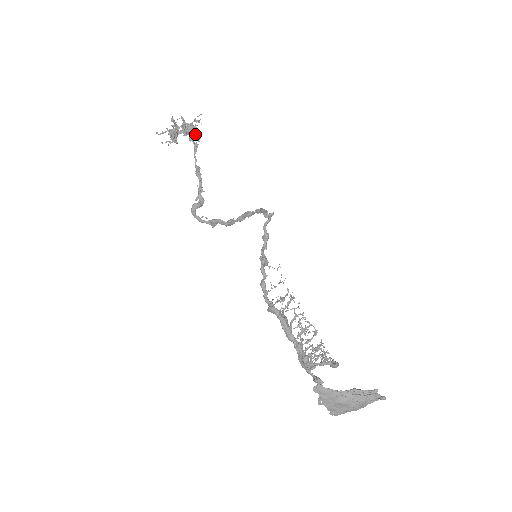
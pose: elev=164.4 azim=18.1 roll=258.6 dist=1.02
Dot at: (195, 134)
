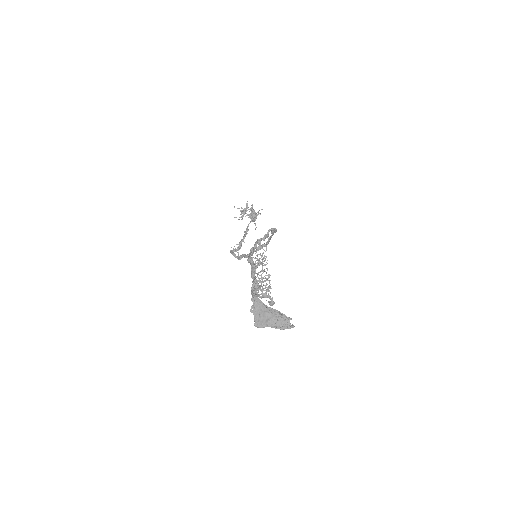
Dot at: (255, 220)
